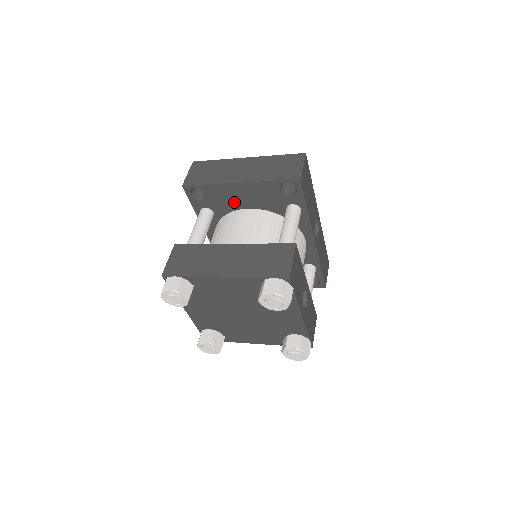
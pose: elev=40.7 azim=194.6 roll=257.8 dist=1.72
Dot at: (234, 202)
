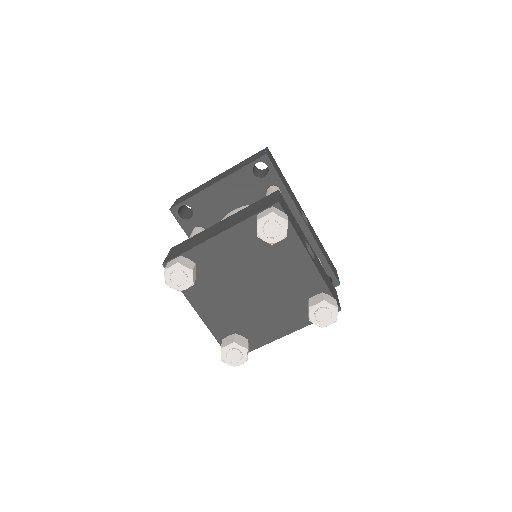
Dot at: (219, 208)
